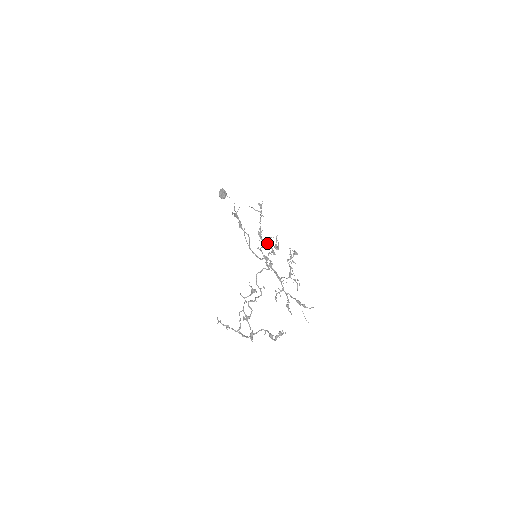
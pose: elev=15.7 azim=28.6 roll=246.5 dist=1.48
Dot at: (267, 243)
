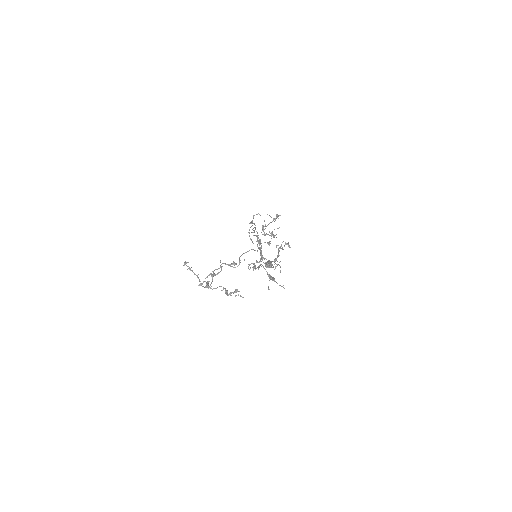
Dot at: (266, 233)
